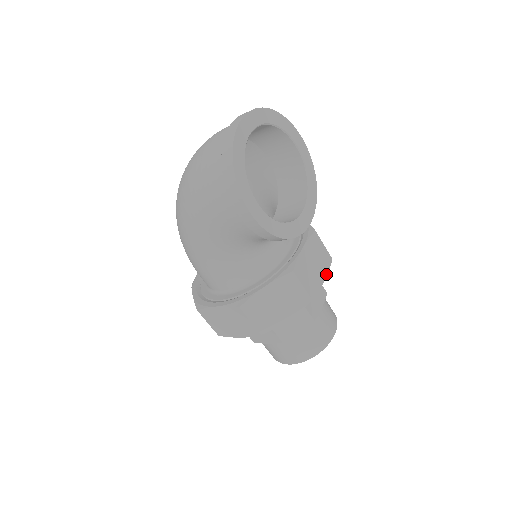
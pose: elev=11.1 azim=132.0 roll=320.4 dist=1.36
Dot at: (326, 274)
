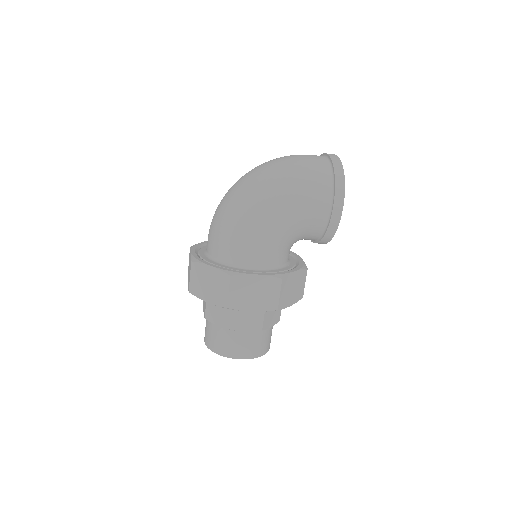
Dot at: occluded
